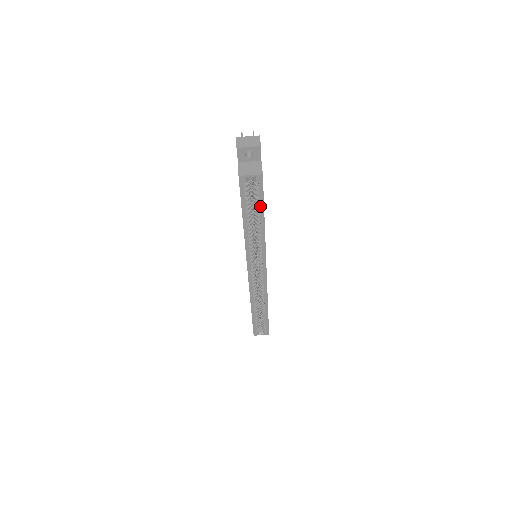
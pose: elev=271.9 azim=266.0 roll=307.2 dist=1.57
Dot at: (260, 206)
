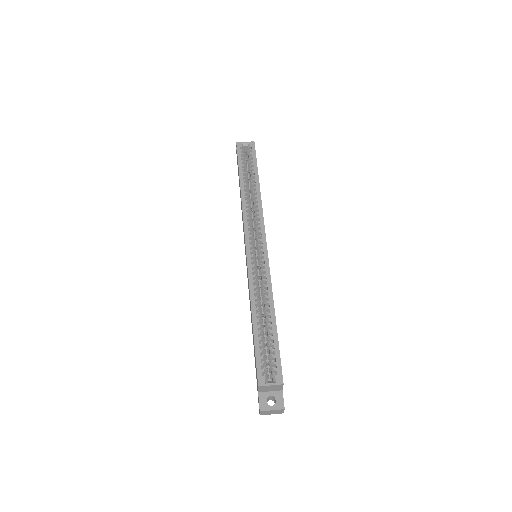
Dot at: (254, 166)
